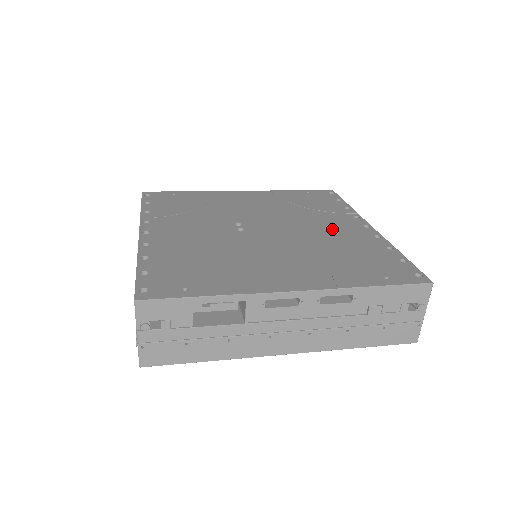
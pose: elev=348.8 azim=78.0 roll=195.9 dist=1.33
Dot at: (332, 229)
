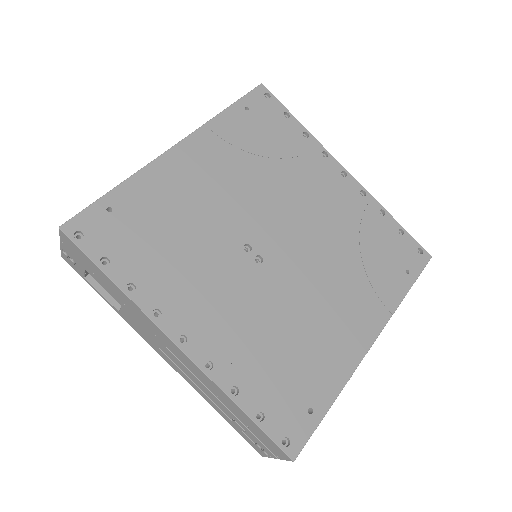
Dot at: (326, 201)
